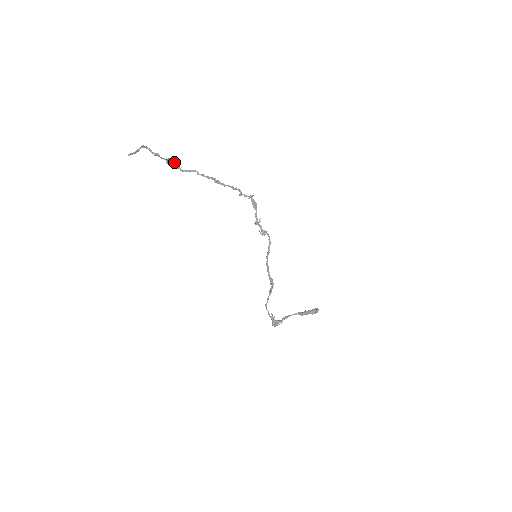
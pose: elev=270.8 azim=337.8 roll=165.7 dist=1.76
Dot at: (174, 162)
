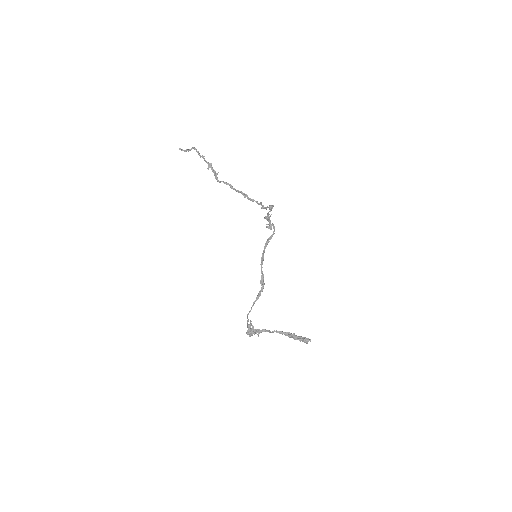
Dot at: (214, 170)
